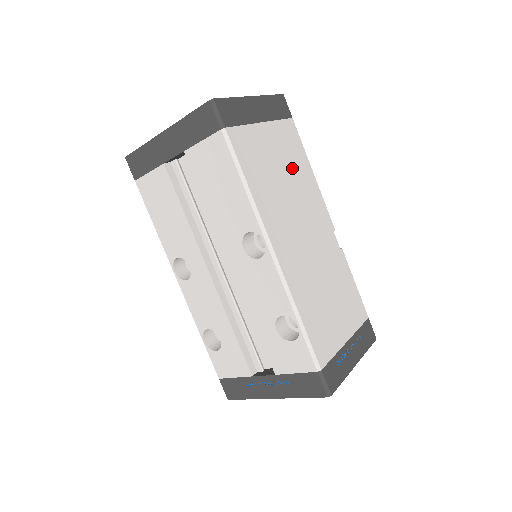
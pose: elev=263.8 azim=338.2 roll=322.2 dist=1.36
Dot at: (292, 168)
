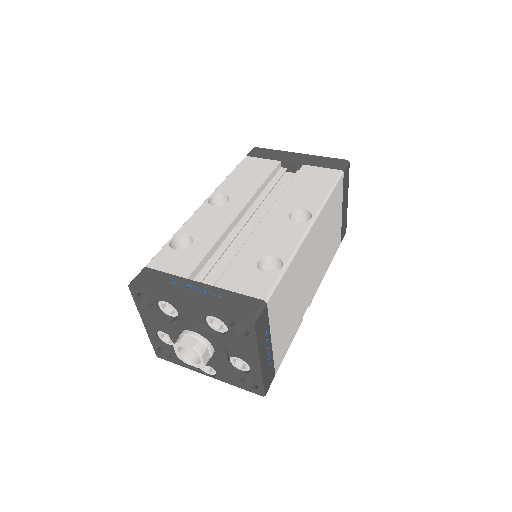
Dot at: (330, 245)
